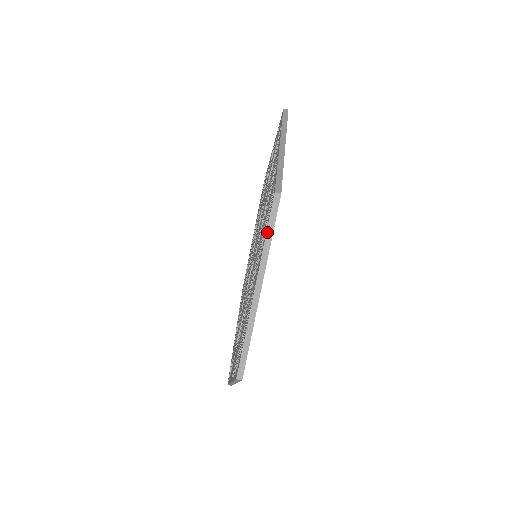
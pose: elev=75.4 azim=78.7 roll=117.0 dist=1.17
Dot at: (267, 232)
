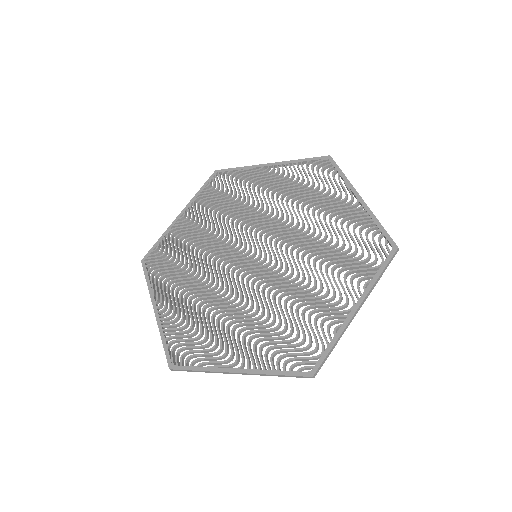
Dot at: (281, 375)
